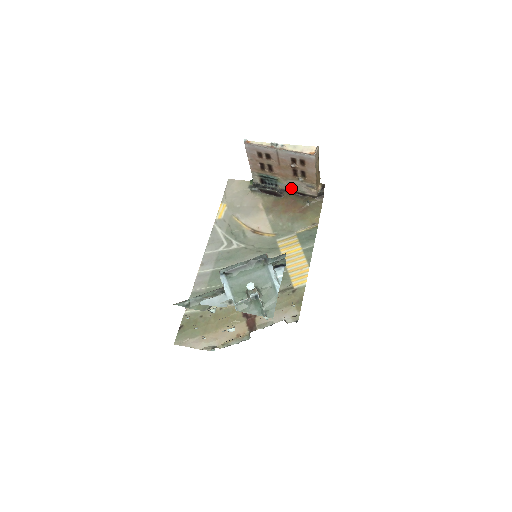
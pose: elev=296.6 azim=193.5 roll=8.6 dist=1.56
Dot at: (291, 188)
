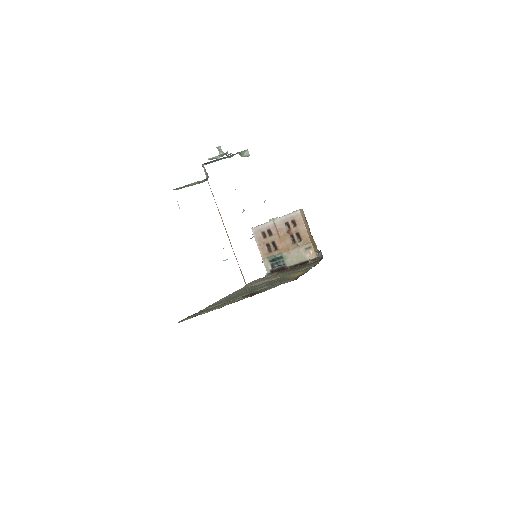
Dot at: (296, 261)
